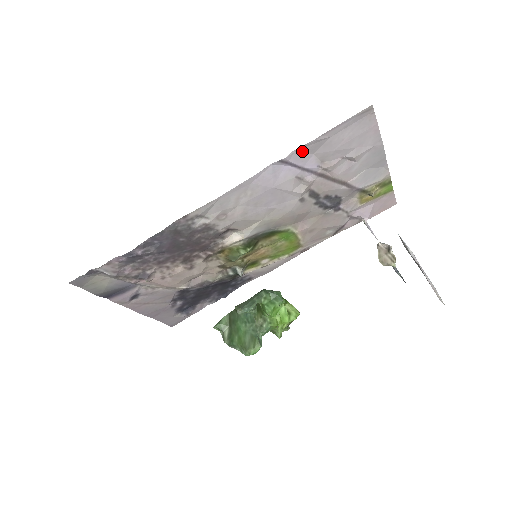
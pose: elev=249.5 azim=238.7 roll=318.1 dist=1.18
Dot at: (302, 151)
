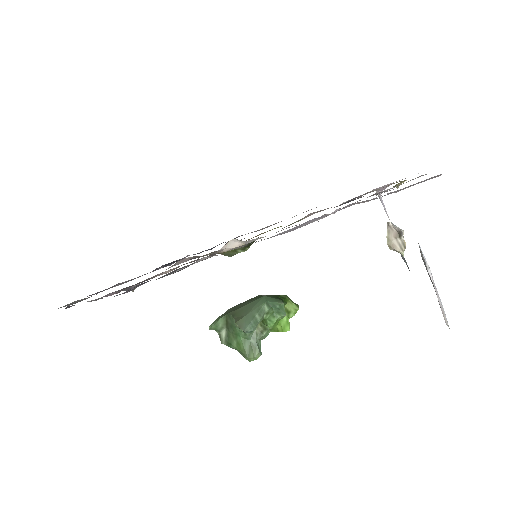
Dot at: occluded
